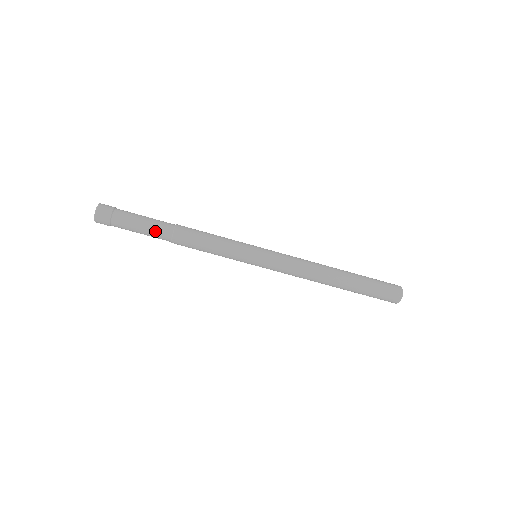
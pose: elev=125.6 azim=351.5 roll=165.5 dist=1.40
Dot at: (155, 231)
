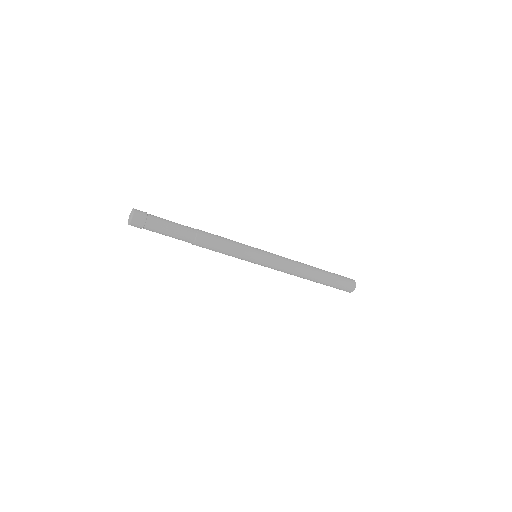
Dot at: (183, 231)
